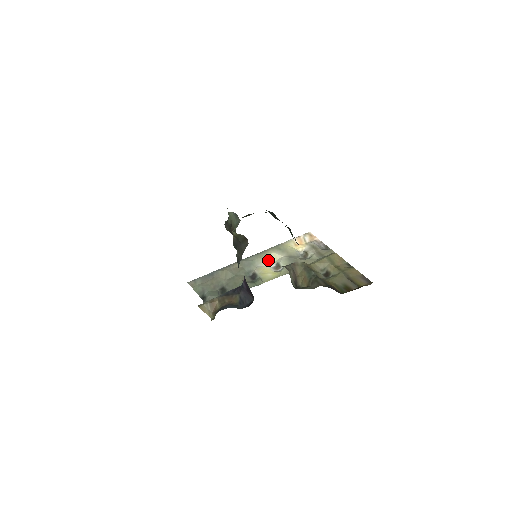
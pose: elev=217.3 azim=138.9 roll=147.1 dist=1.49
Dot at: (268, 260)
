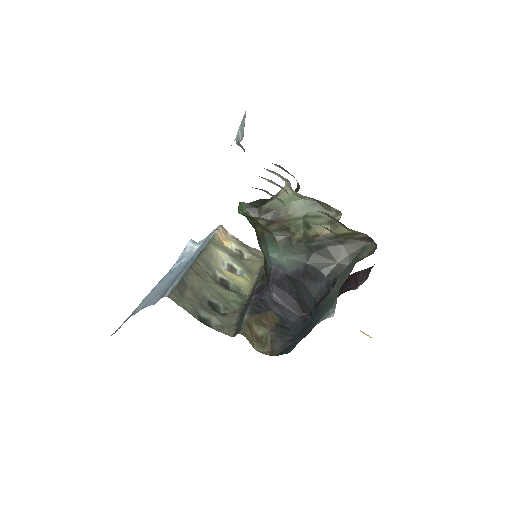
Dot at: (218, 260)
